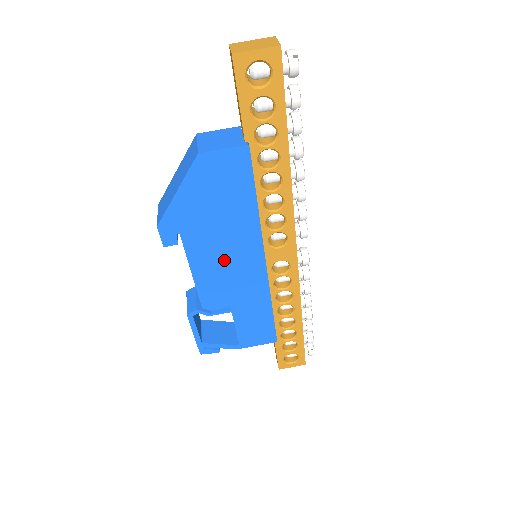
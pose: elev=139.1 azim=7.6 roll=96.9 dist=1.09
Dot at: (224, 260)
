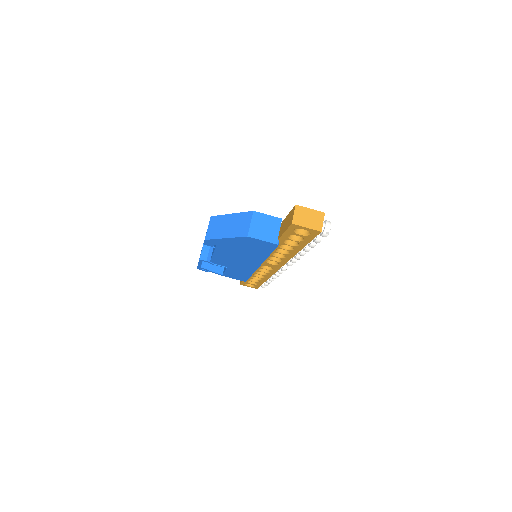
Dot at: (236, 258)
